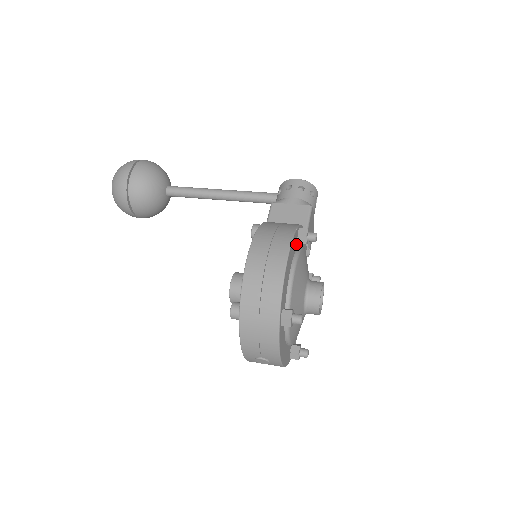
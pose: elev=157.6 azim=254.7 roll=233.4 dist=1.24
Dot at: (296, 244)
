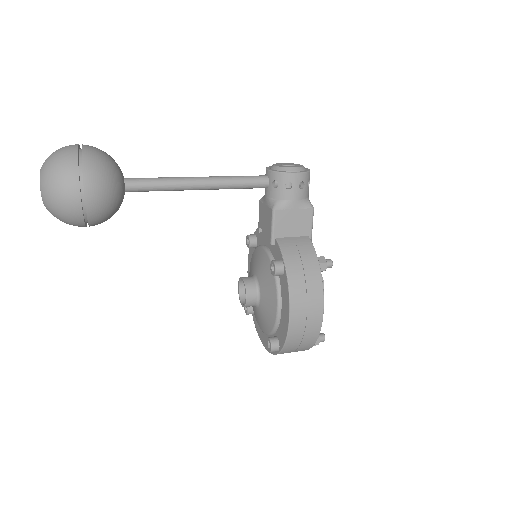
Dot at: occluded
